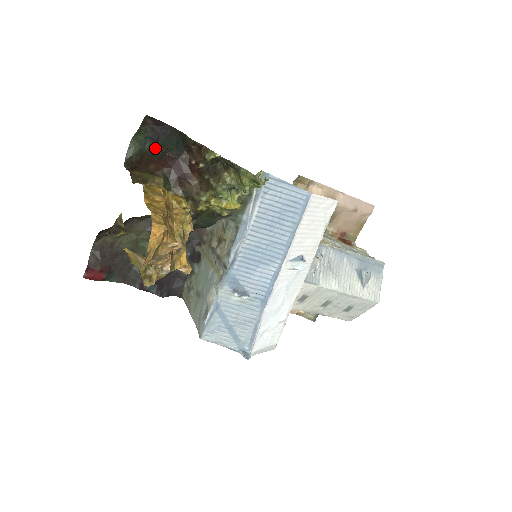
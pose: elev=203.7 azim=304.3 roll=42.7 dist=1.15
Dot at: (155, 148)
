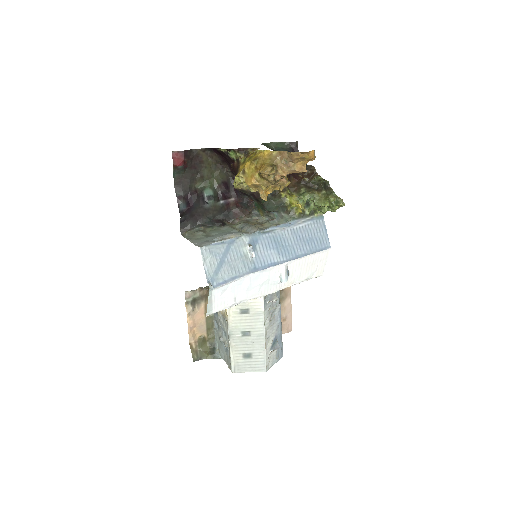
Dot at: occluded
